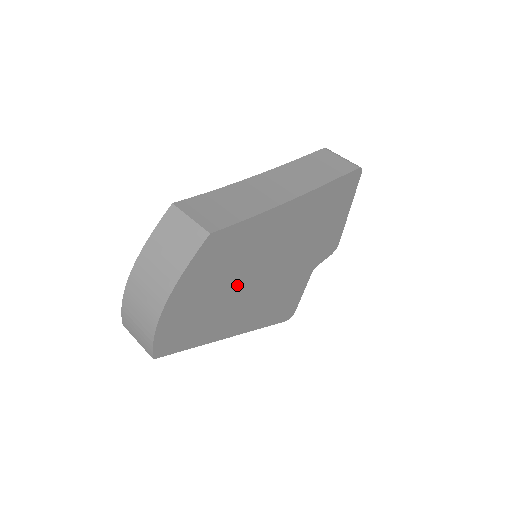
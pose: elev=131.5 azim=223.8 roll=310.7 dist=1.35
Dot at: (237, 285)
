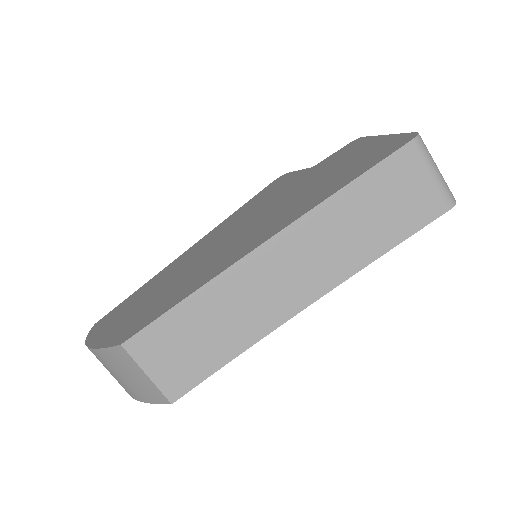
Dot at: occluded
